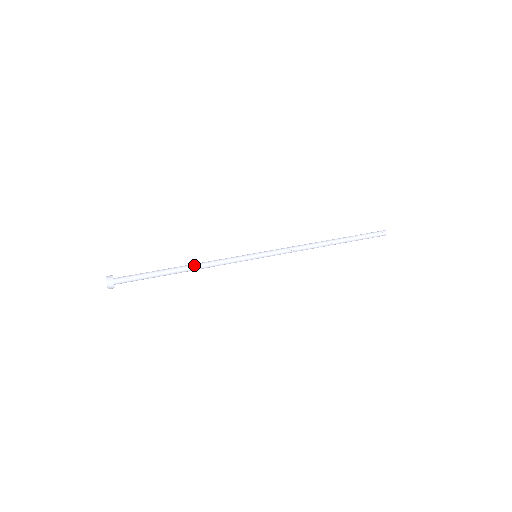
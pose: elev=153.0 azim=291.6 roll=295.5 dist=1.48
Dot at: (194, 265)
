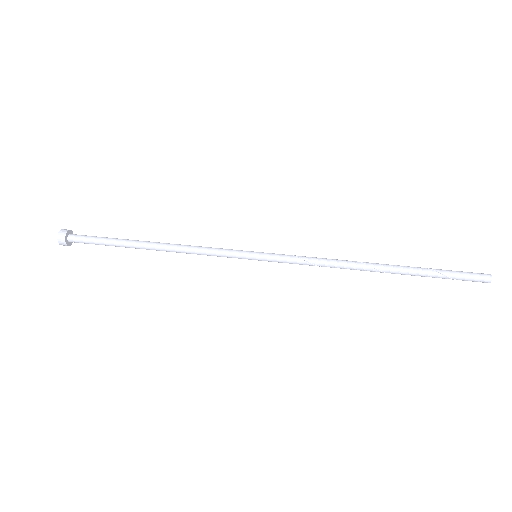
Dot at: (166, 245)
